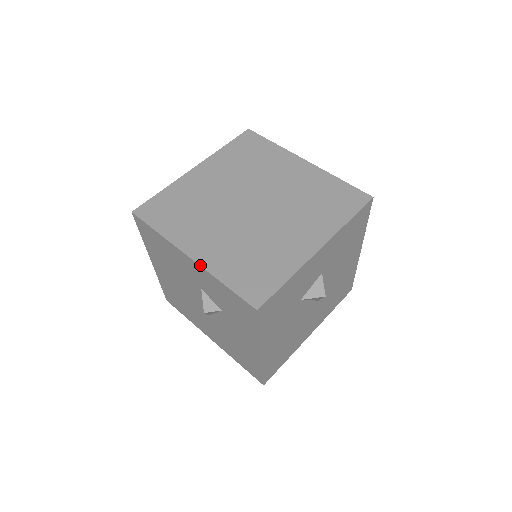
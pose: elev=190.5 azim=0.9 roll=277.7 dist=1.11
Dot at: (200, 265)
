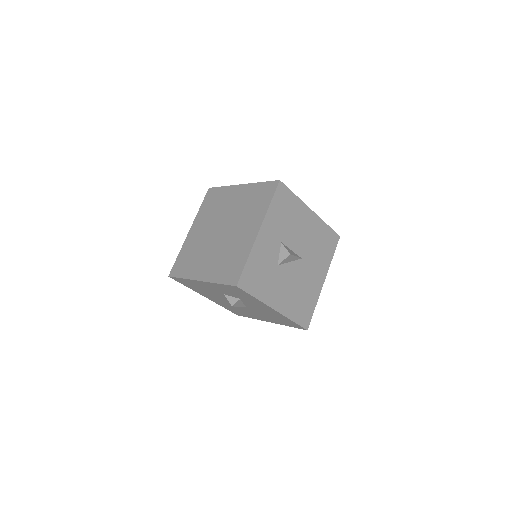
Dot at: (205, 281)
